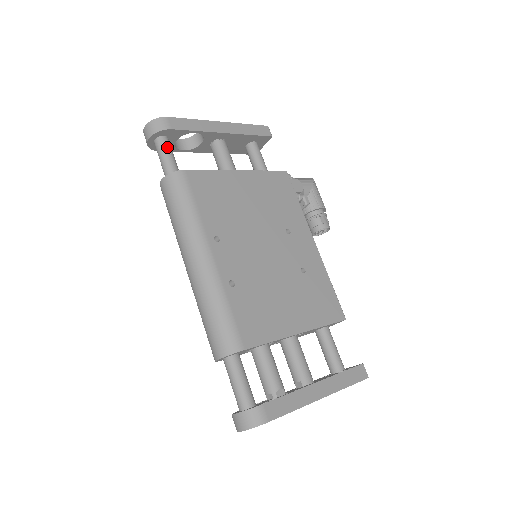
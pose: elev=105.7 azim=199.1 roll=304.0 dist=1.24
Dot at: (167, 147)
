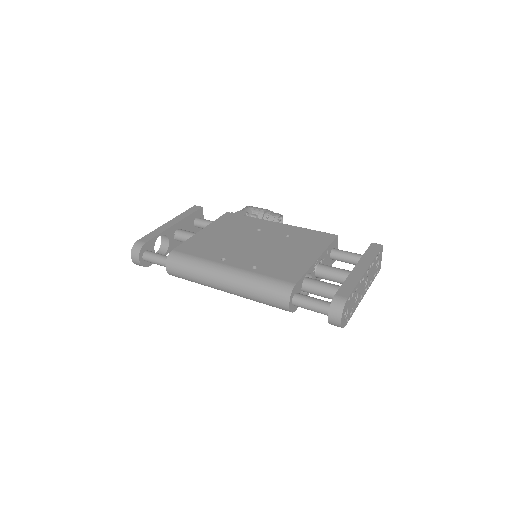
Dot at: (152, 253)
